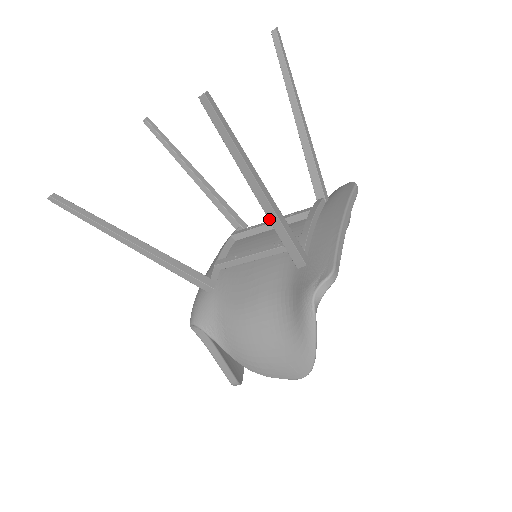
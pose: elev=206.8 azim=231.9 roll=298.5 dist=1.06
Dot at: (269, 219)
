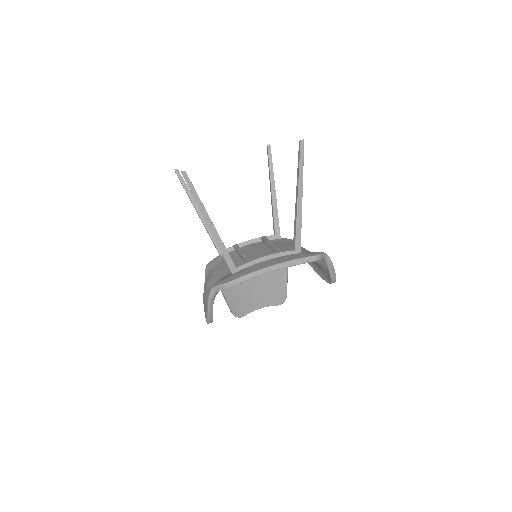
Dot at: (215, 239)
